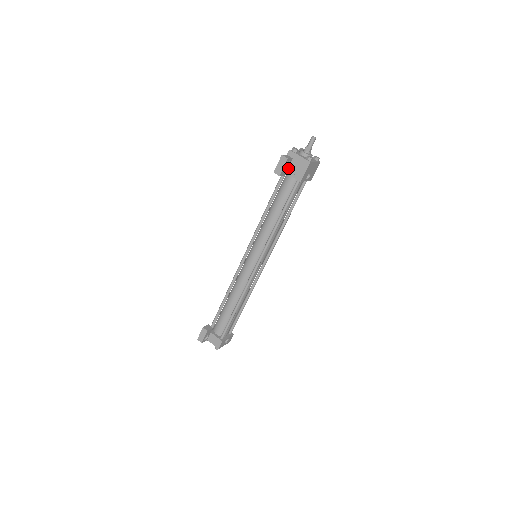
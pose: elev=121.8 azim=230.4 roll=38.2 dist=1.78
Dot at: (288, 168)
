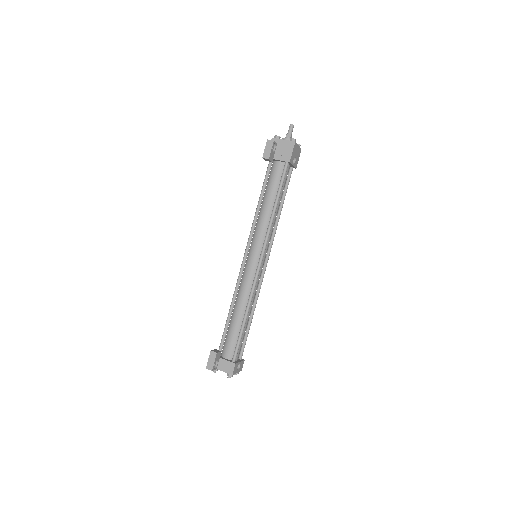
Dot at: (274, 154)
